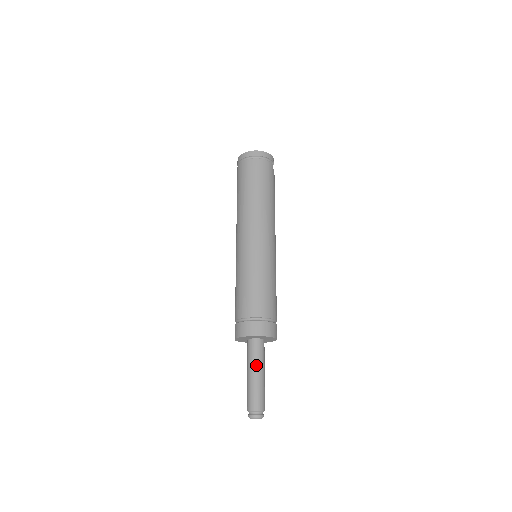
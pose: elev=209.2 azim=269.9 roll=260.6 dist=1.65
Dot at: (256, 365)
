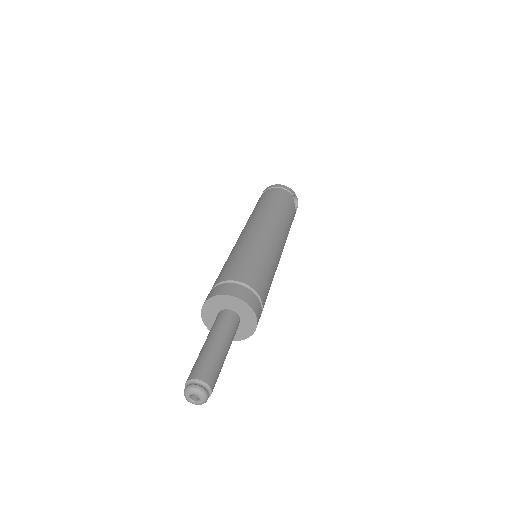
Dot at: (215, 332)
